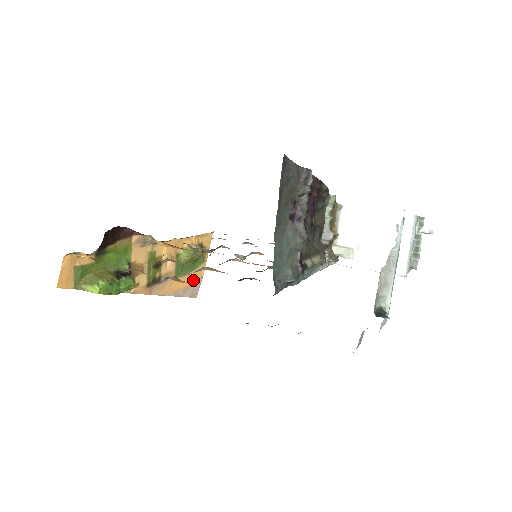
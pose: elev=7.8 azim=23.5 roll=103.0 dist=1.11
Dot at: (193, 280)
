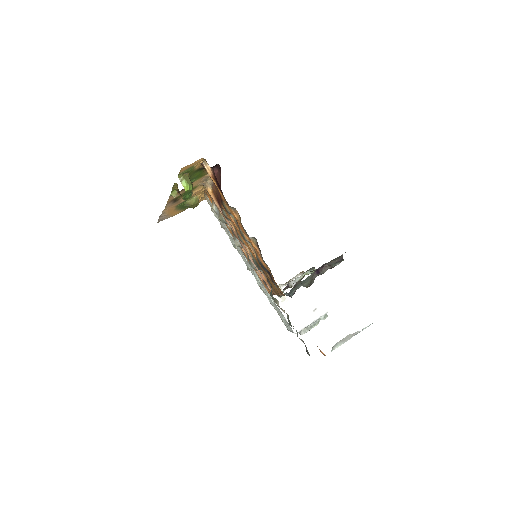
Dot at: (172, 214)
